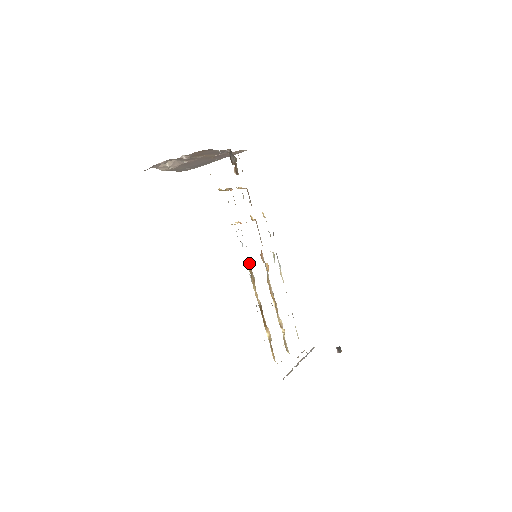
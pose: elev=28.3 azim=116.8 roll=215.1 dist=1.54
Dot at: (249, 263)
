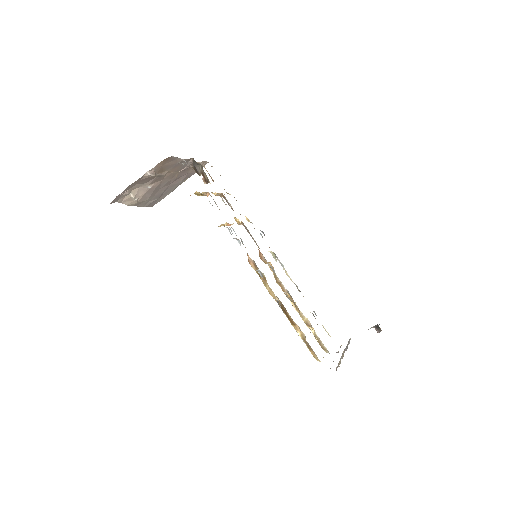
Dot at: (252, 261)
